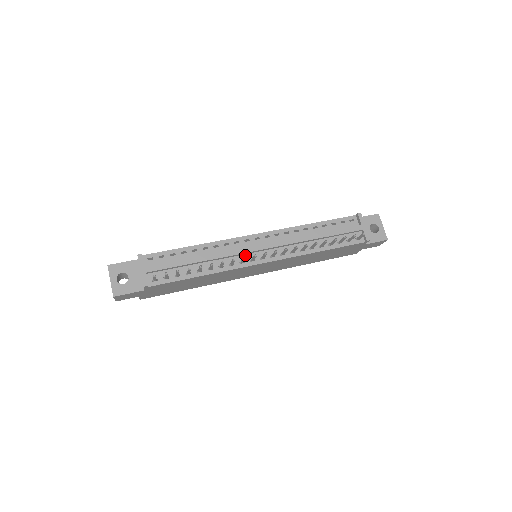
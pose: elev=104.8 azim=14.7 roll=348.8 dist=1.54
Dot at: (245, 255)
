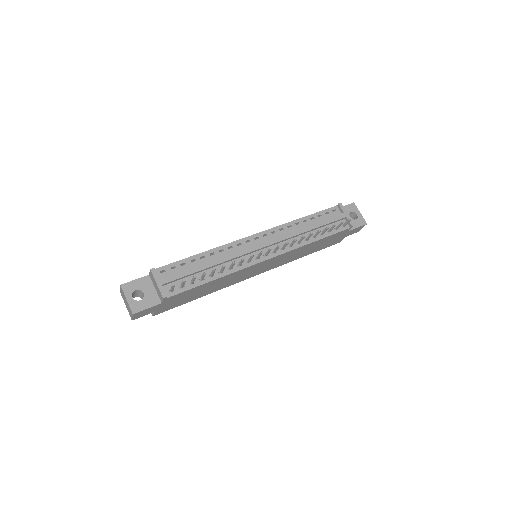
Dot at: (249, 255)
